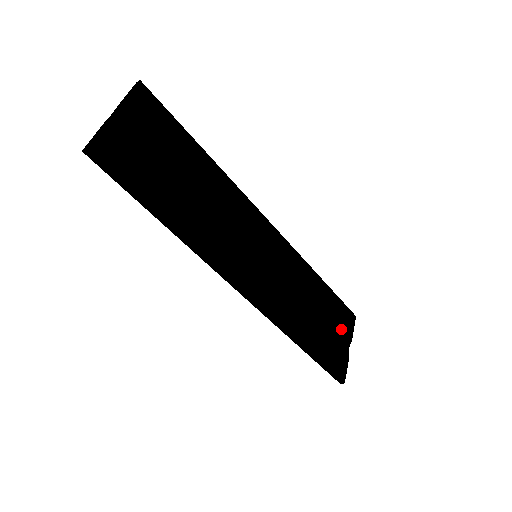
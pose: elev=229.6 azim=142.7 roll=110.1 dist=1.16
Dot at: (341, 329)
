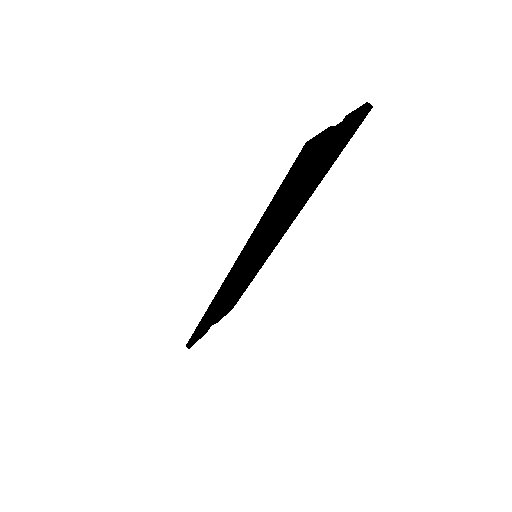
Dot at: occluded
